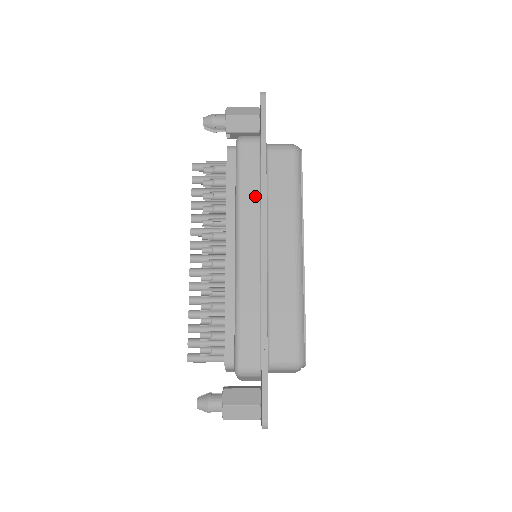
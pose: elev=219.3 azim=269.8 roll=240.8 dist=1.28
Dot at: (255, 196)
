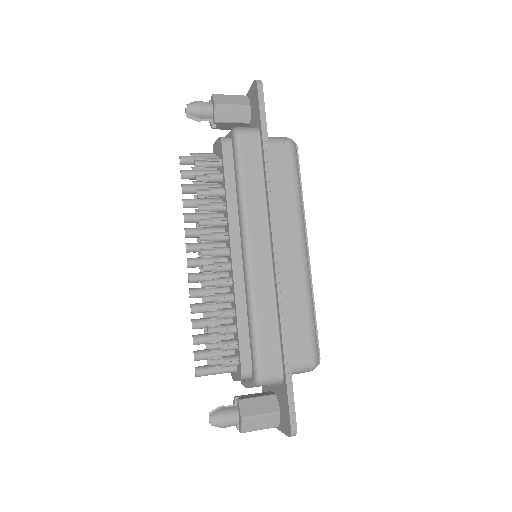
Dot at: (260, 193)
